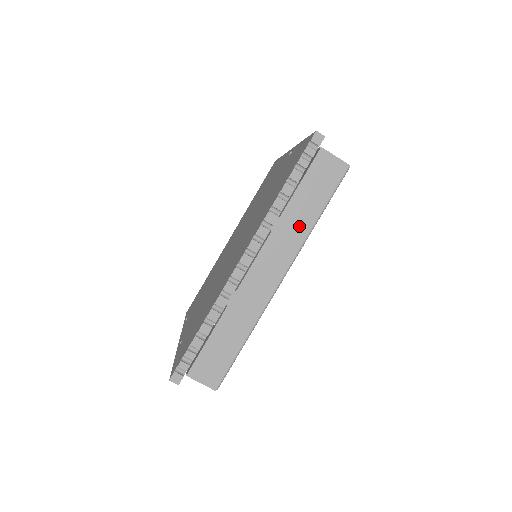
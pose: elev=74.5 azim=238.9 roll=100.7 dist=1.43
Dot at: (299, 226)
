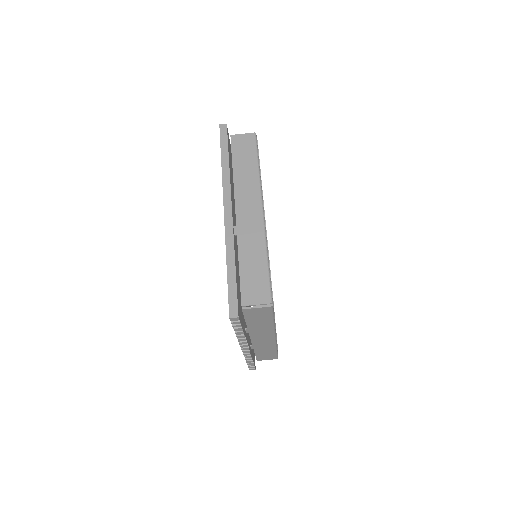
Dot at: (264, 327)
